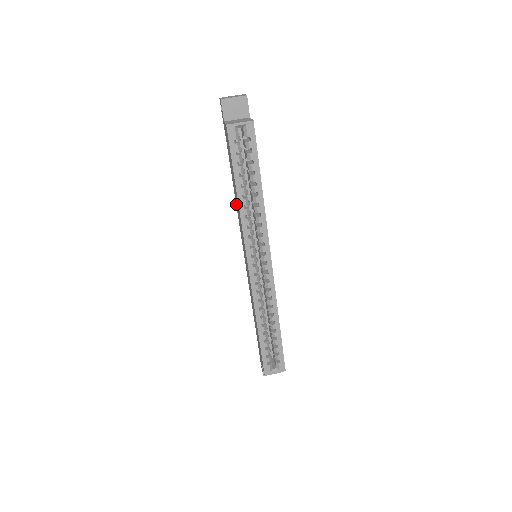
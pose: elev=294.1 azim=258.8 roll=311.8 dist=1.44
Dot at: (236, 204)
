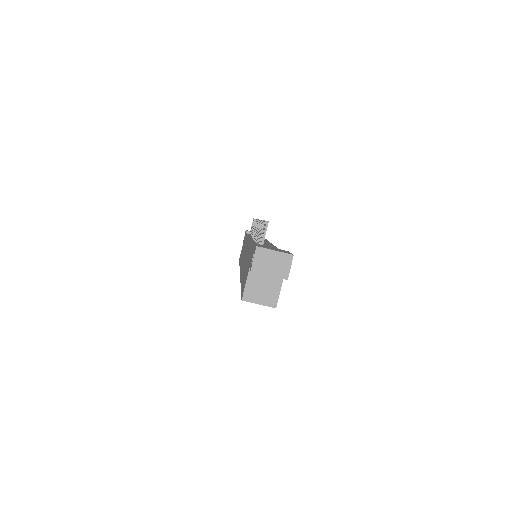
Dot at: occluded
